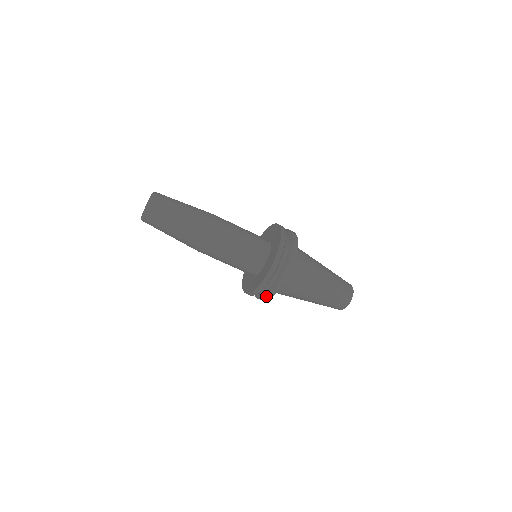
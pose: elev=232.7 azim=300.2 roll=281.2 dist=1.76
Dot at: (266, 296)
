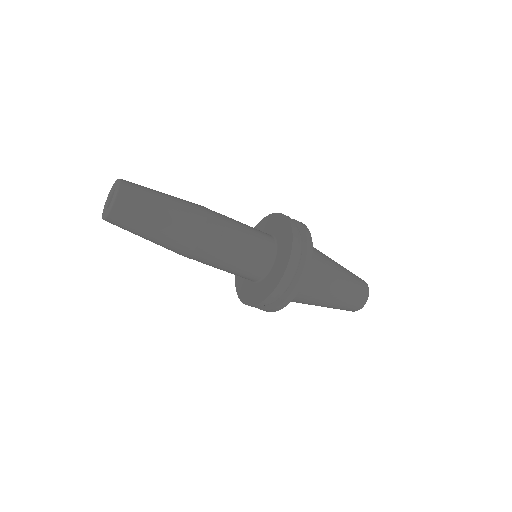
Dot at: (259, 308)
